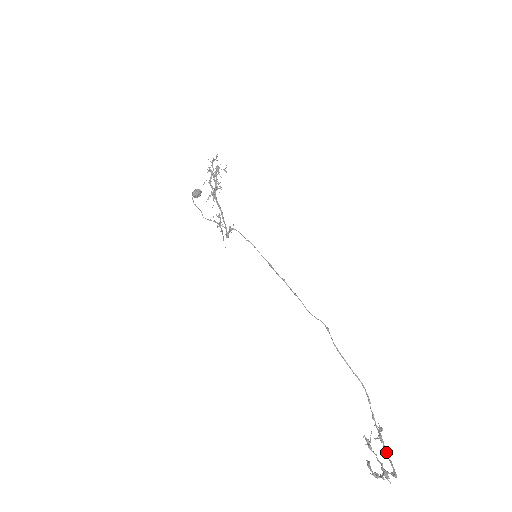
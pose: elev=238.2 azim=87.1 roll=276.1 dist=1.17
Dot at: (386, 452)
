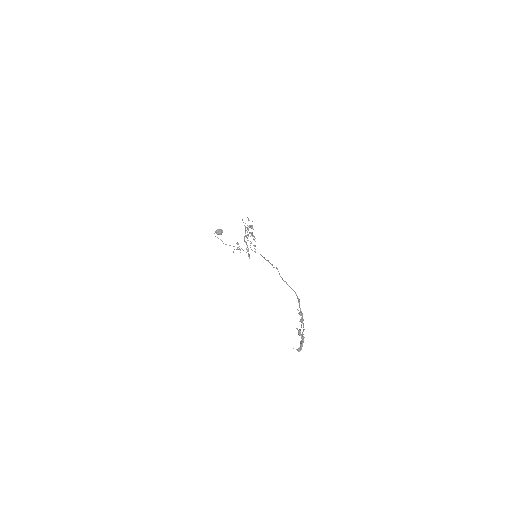
Dot at: occluded
